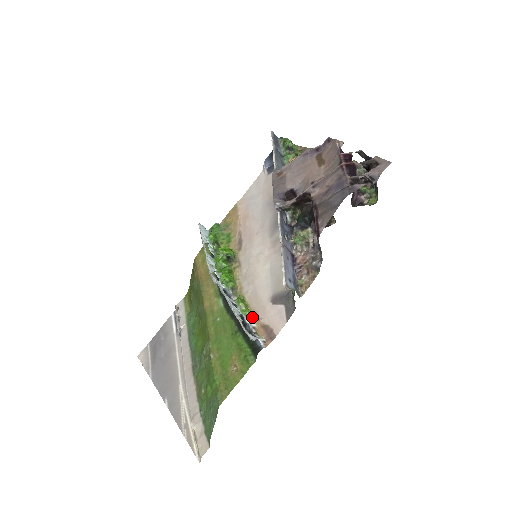
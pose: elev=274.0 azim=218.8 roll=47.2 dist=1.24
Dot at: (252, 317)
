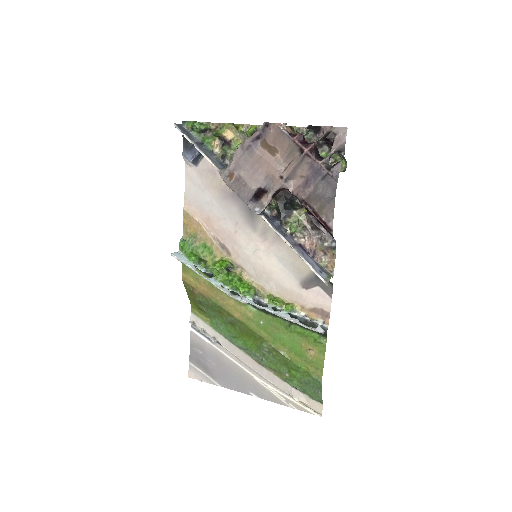
Dot at: (296, 308)
